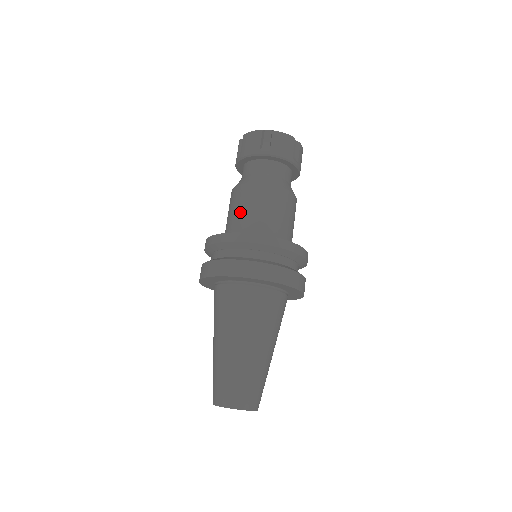
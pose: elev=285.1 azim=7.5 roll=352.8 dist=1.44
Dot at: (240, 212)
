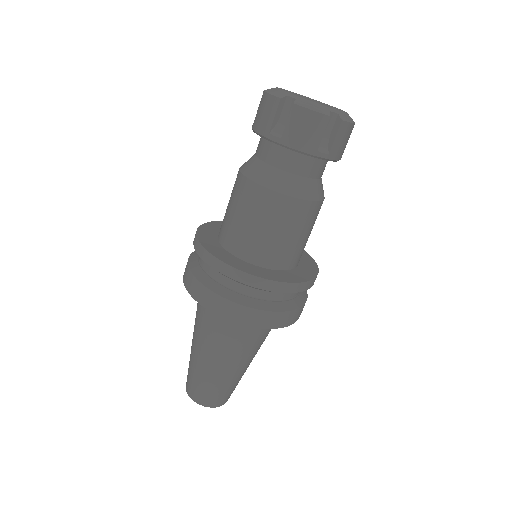
Dot at: (269, 233)
